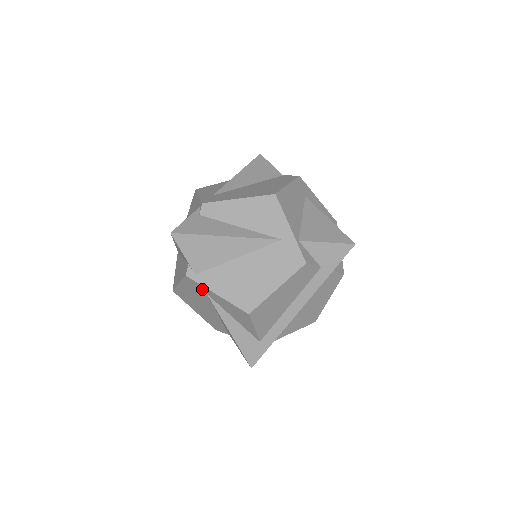
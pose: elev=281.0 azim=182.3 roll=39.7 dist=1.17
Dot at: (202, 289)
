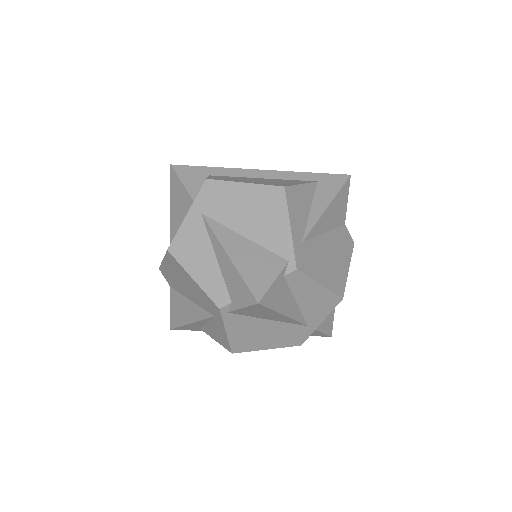
Dot at: (217, 316)
